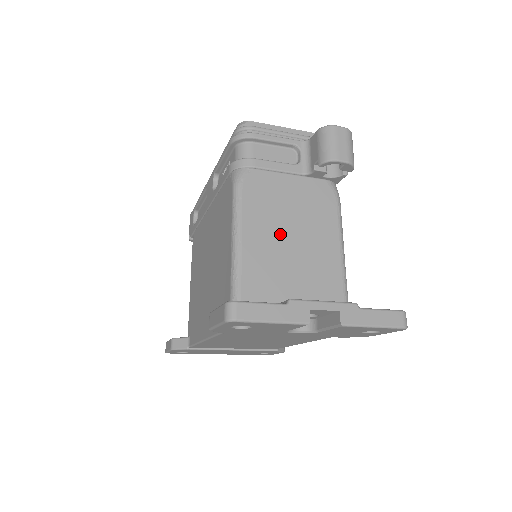
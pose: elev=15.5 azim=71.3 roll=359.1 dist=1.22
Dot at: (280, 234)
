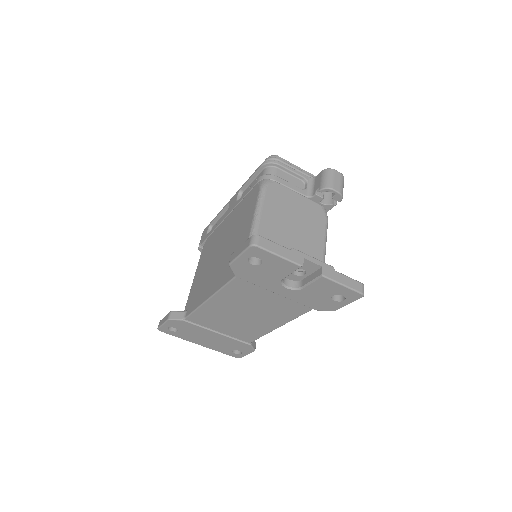
Dot at: (286, 225)
